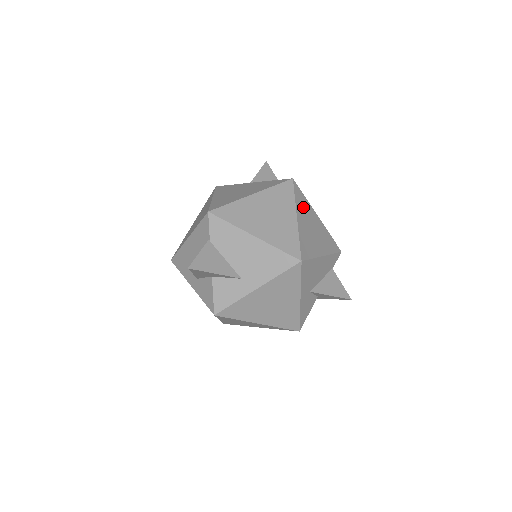
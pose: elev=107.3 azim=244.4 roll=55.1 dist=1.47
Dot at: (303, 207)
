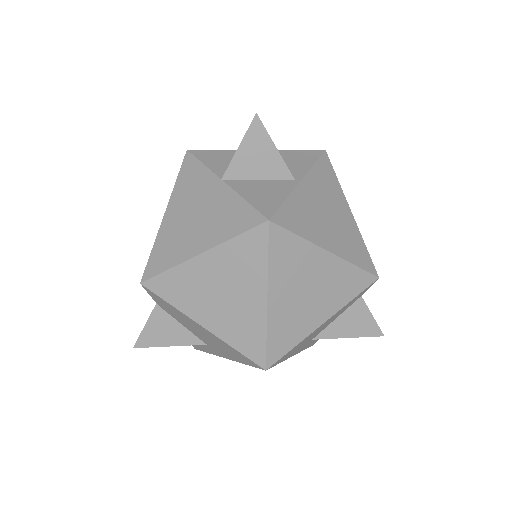
Dot at: (289, 264)
